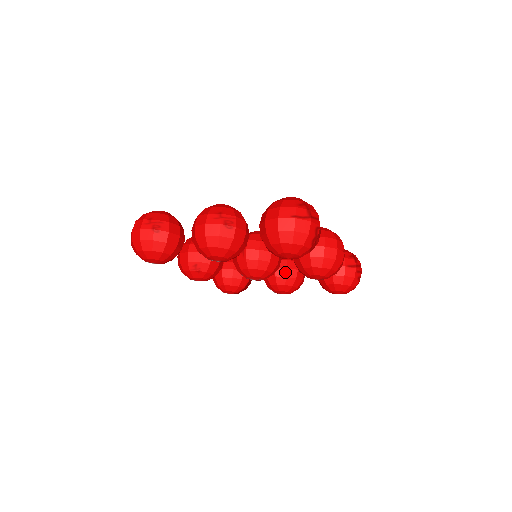
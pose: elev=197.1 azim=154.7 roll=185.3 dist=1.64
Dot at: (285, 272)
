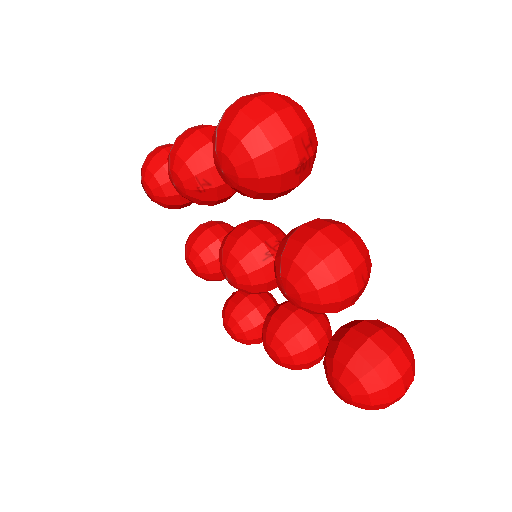
Dot at: occluded
